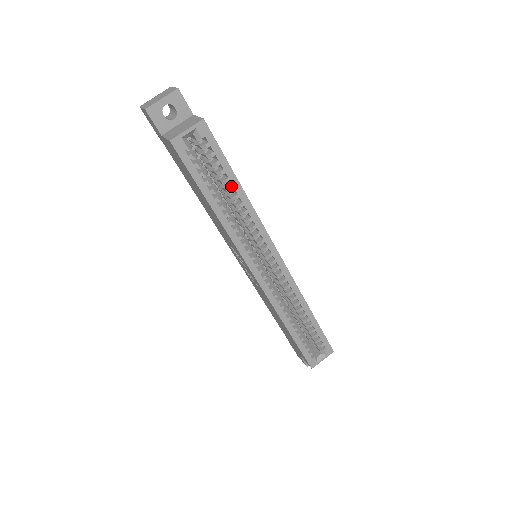
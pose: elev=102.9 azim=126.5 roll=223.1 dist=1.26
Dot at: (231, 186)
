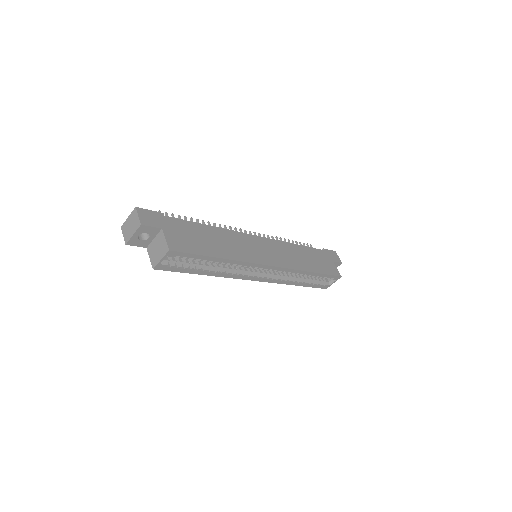
Dot at: (212, 260)
